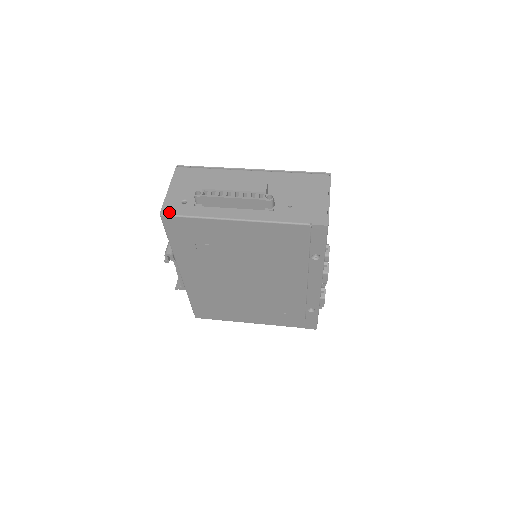
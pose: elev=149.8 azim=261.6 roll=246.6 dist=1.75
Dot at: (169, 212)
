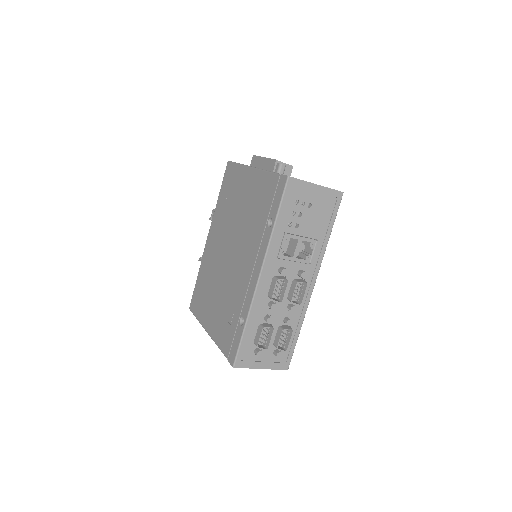
Dot at: occluded
